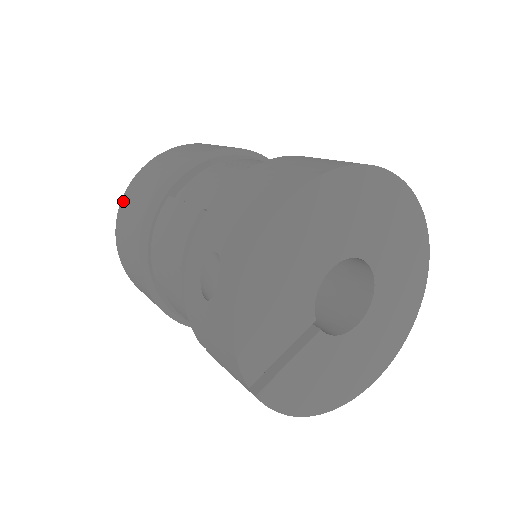
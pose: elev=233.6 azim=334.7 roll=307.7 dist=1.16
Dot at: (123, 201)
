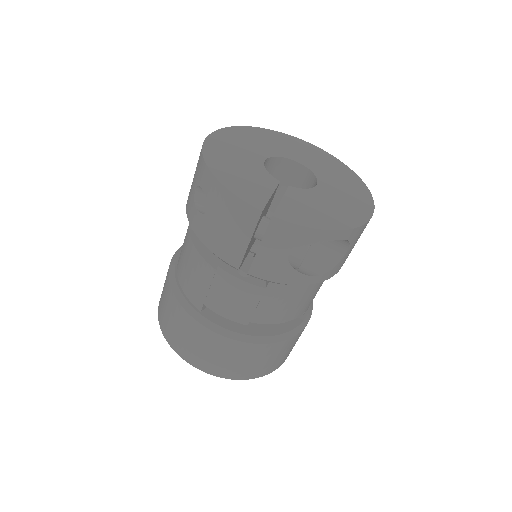
Dot at: (159, 316)
